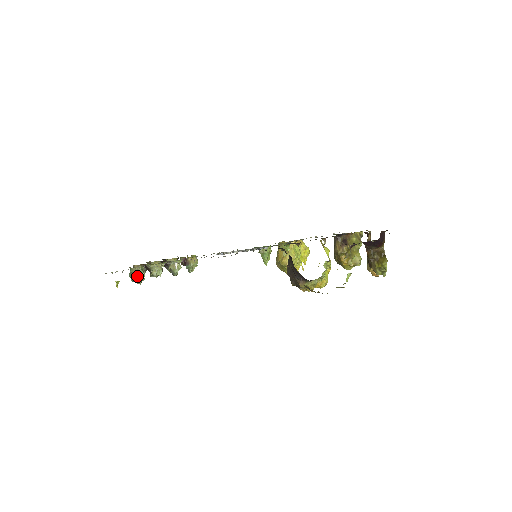
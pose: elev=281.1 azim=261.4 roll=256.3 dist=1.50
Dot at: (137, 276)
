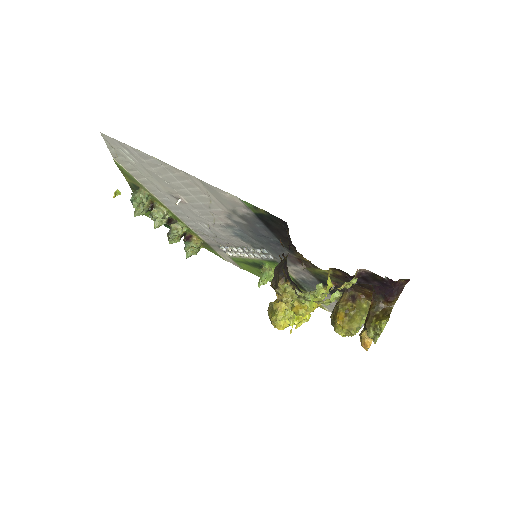
Dot at: (138, 197)
